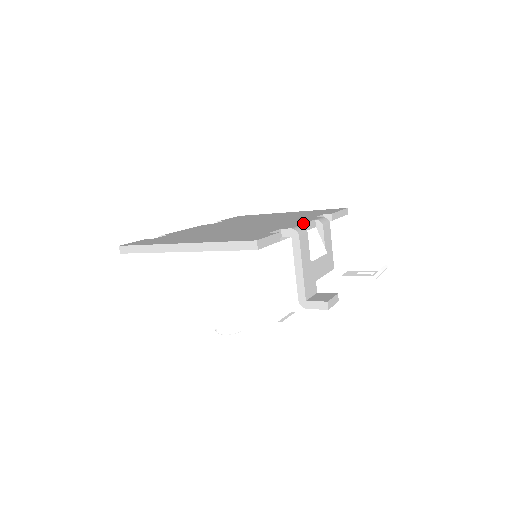
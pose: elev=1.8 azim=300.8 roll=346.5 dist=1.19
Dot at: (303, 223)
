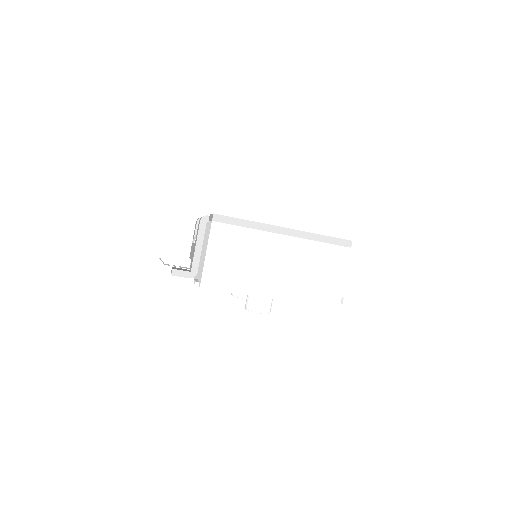
Dot at: occluded
